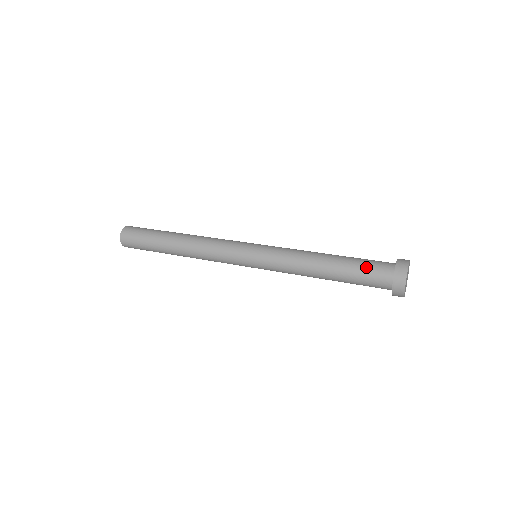
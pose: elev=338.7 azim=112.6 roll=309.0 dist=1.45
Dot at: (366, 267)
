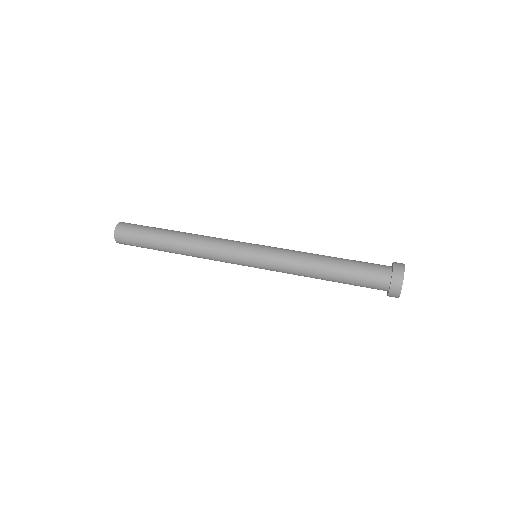
Dot at: (364, 274)
